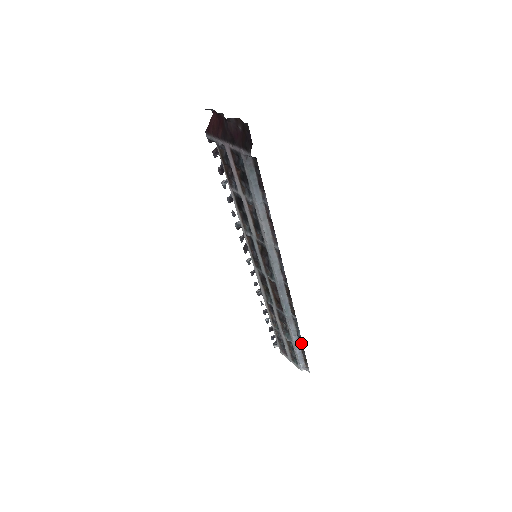
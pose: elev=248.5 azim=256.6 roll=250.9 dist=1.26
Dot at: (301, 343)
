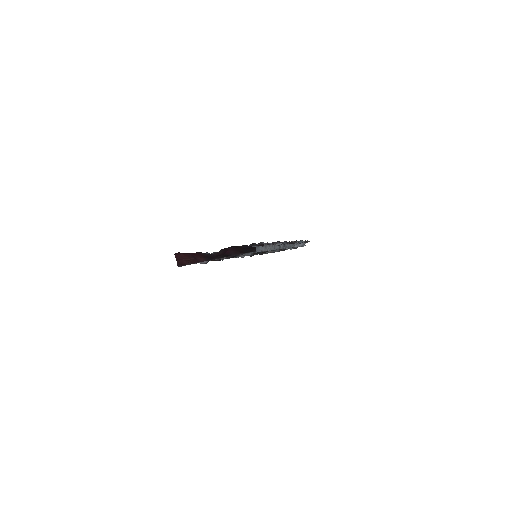
Dot at: occluded
